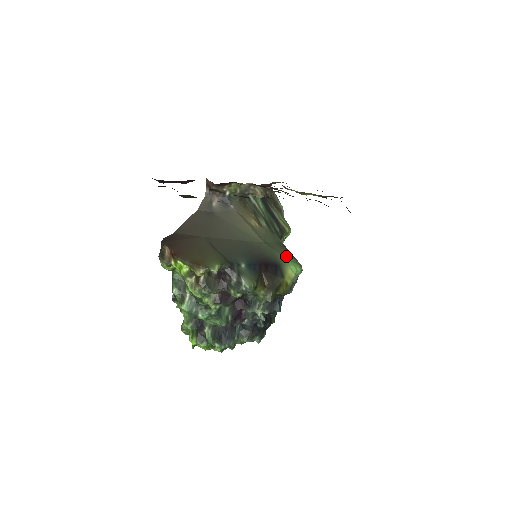
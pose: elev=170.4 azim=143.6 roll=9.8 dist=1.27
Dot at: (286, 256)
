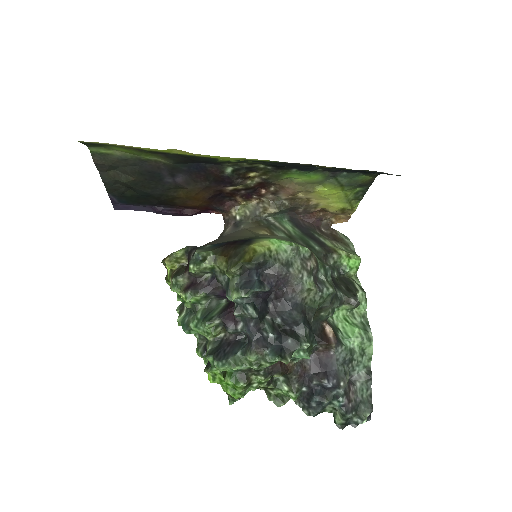
Dot at: occluded
